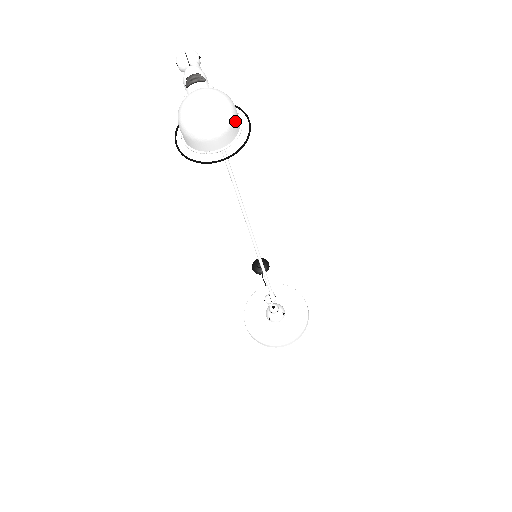
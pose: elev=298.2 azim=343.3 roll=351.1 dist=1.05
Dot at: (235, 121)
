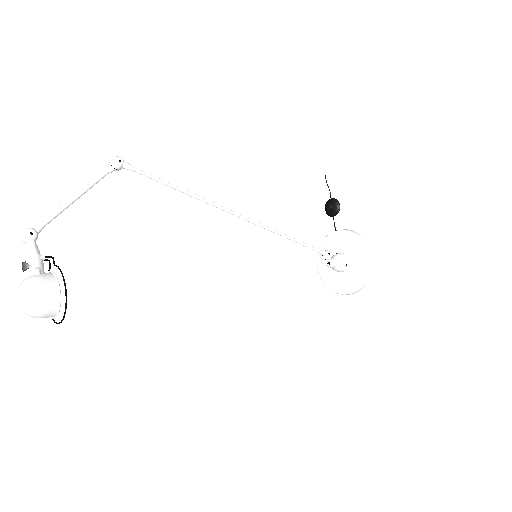
Dot at: (46, 305)
